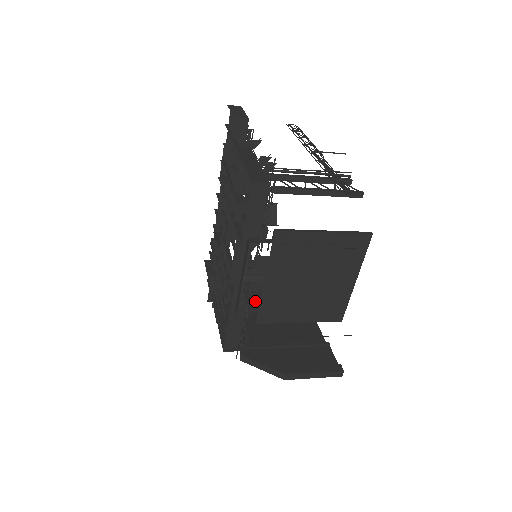
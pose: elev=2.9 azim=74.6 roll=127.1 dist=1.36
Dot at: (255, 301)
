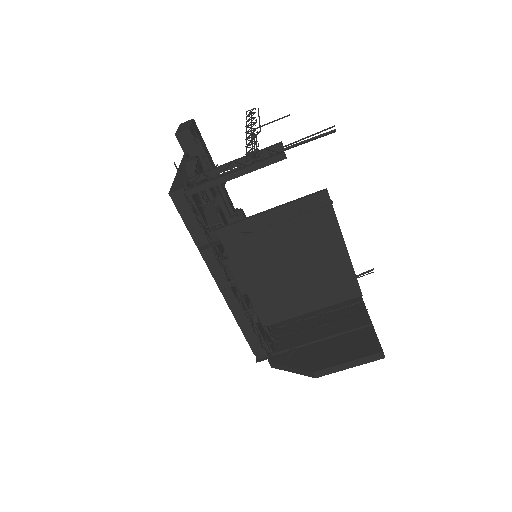
Dot at: occluded
